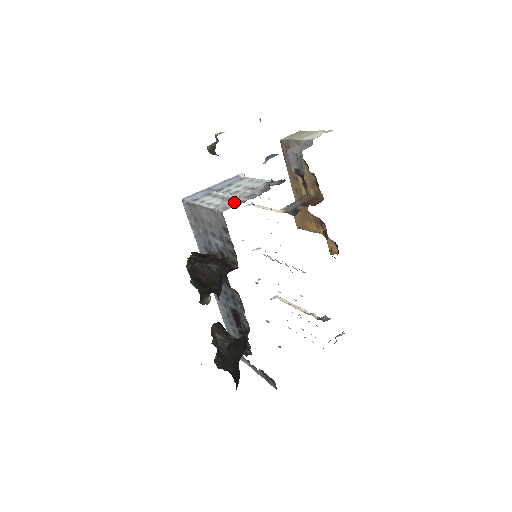
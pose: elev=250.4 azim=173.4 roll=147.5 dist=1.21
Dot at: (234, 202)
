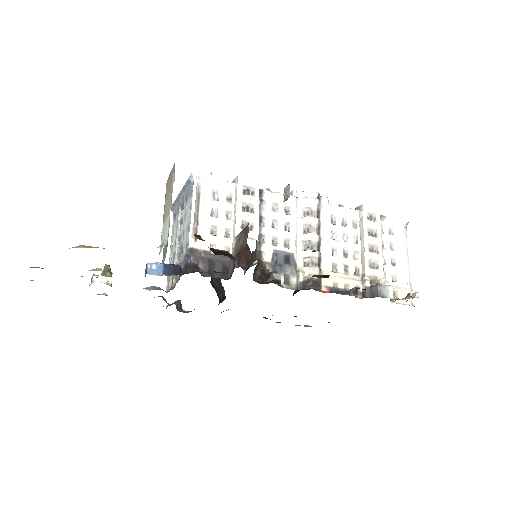
Dot at: (171, 276)
